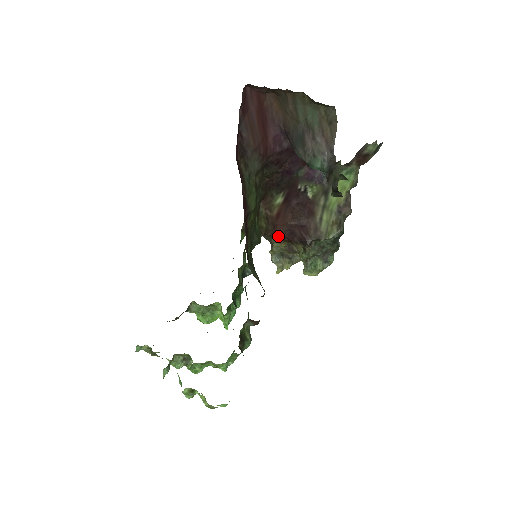
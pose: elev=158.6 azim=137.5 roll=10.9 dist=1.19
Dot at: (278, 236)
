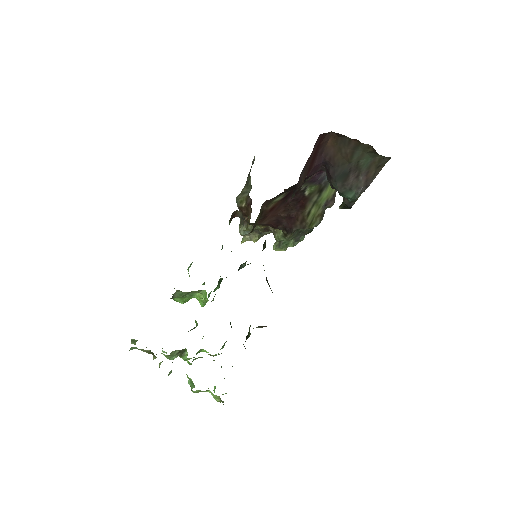
Dot at: (264, 224)
